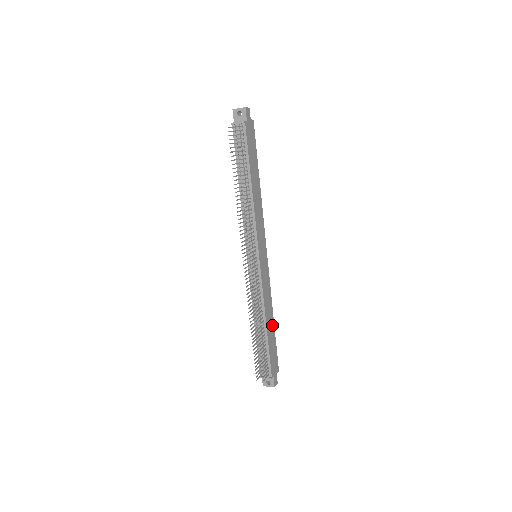
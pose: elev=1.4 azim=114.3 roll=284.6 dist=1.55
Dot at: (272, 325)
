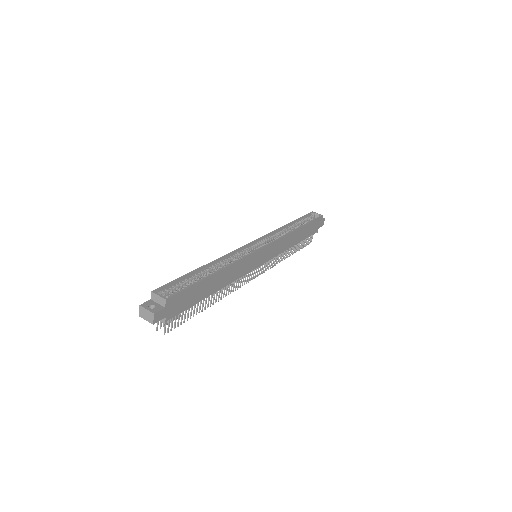
Dot at: (300, 231)
